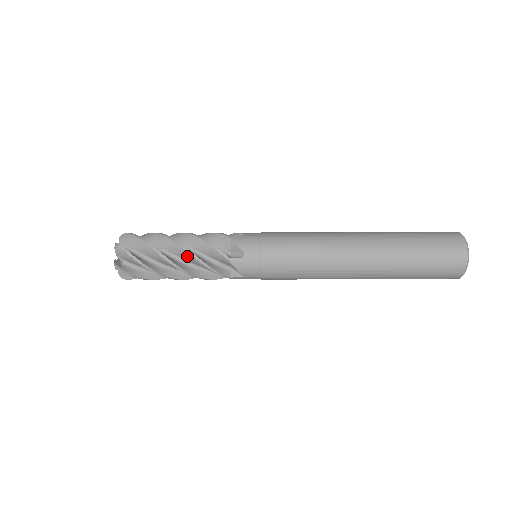
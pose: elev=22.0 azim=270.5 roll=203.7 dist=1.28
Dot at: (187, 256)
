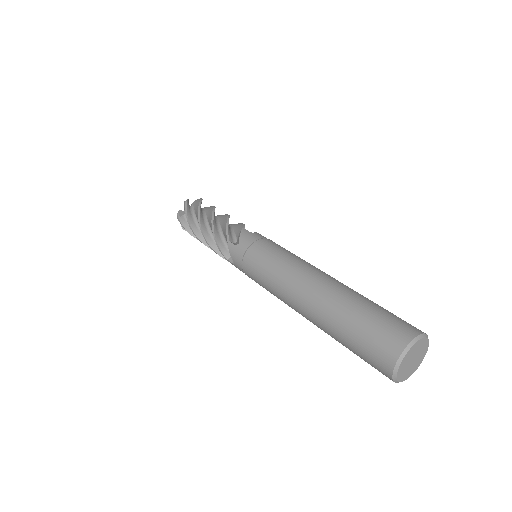
Dot at: occluded
